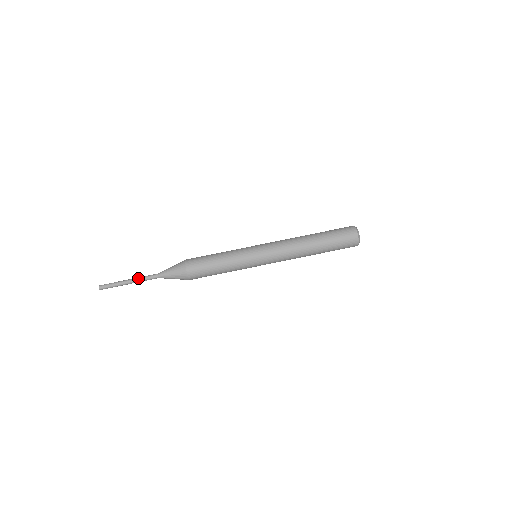
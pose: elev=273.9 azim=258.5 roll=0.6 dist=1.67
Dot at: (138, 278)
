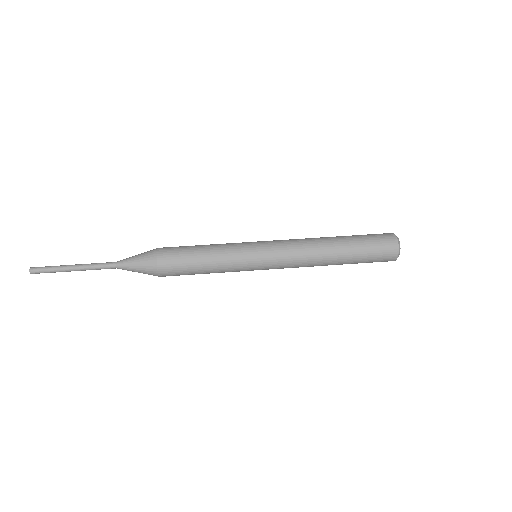
Dot at: (89, 264)
